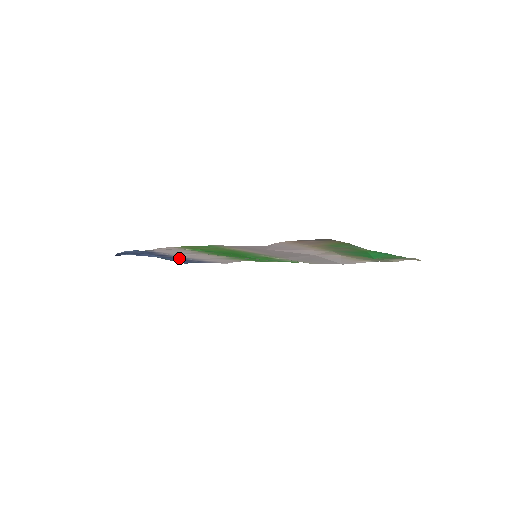
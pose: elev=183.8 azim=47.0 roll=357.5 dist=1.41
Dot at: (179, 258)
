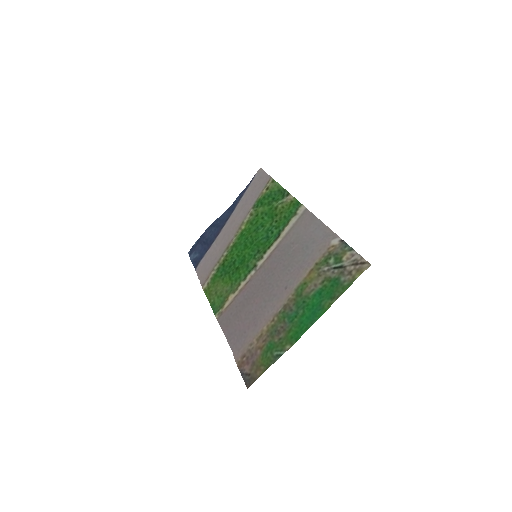
Dot at: (224, 223)
